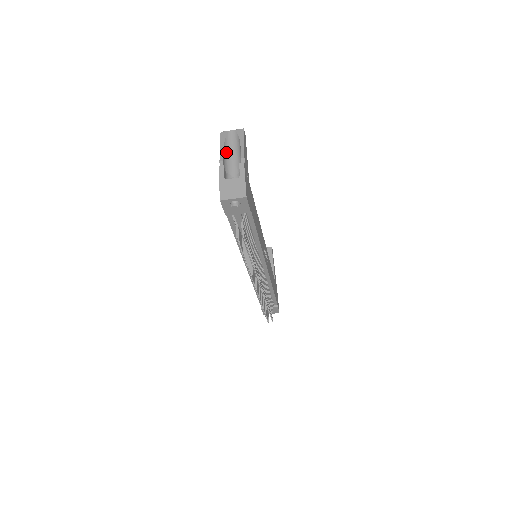
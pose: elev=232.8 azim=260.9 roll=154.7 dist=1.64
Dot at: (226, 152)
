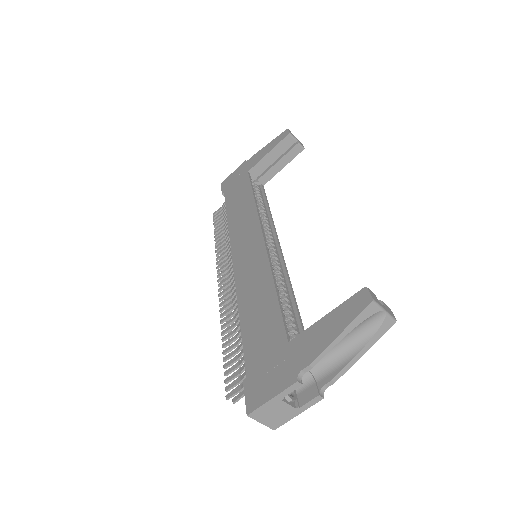
Dot at: (336, 340)
